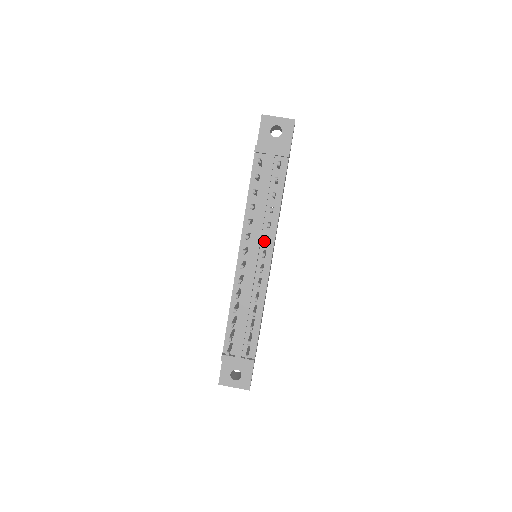
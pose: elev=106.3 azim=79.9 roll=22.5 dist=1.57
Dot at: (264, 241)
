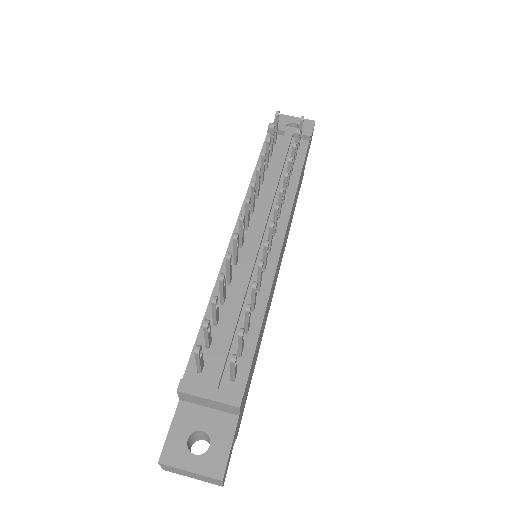
Dot at: occluded
